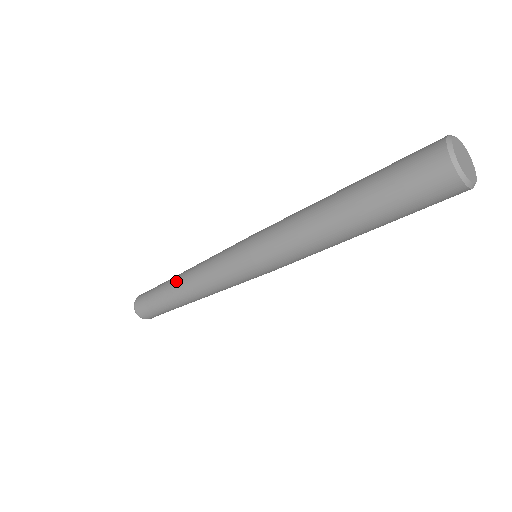
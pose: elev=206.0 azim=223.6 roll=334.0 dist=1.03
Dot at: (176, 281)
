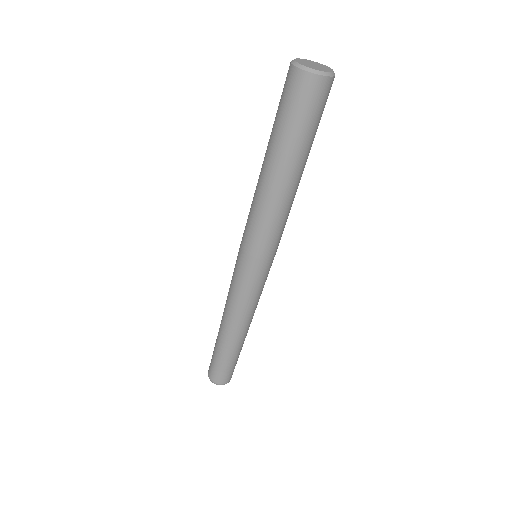
Dot at: occluded
